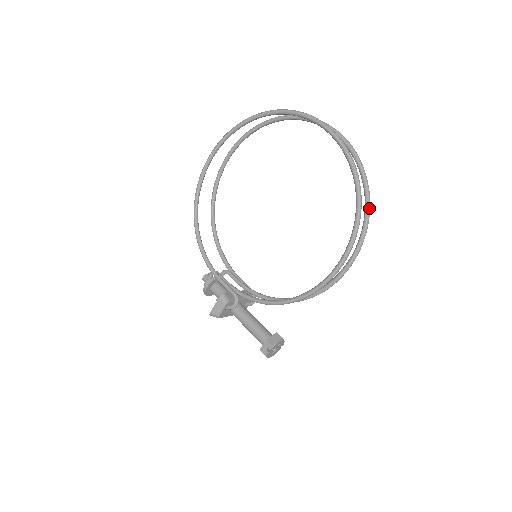
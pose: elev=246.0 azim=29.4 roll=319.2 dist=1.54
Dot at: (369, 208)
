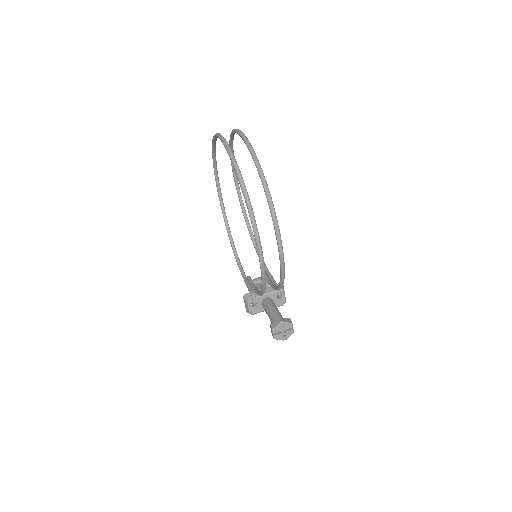
Dot at: (265, 188)
